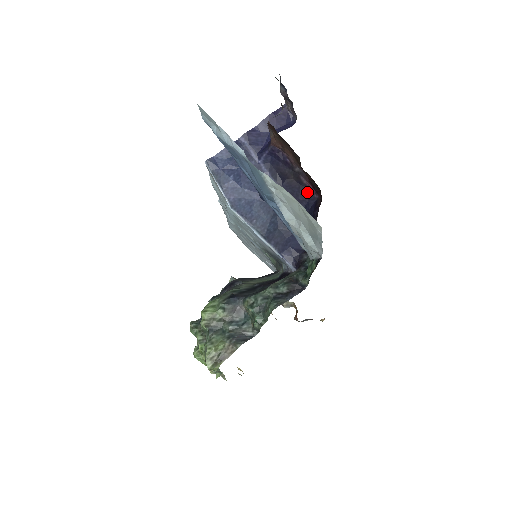
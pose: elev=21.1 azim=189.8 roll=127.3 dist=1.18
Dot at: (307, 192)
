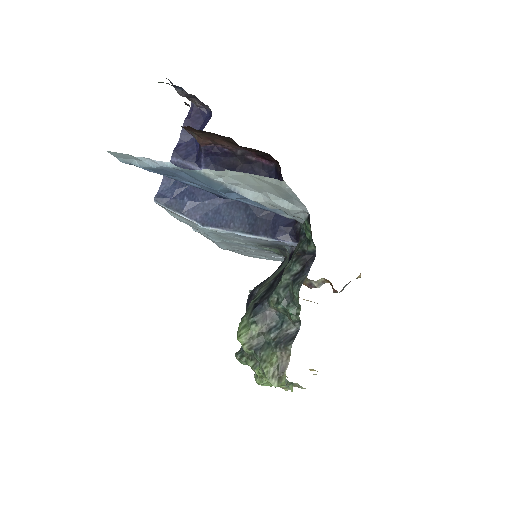
Dot at: (262, 167)
